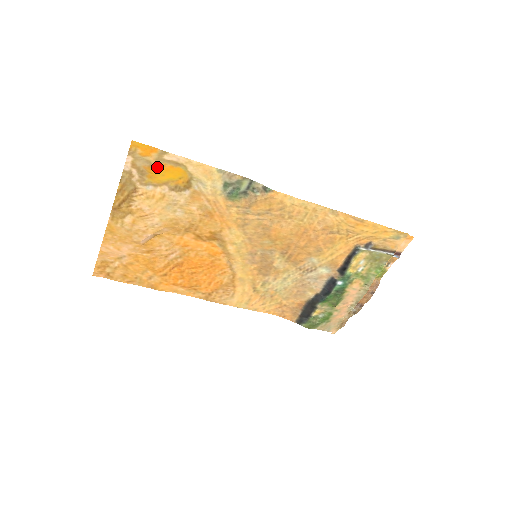
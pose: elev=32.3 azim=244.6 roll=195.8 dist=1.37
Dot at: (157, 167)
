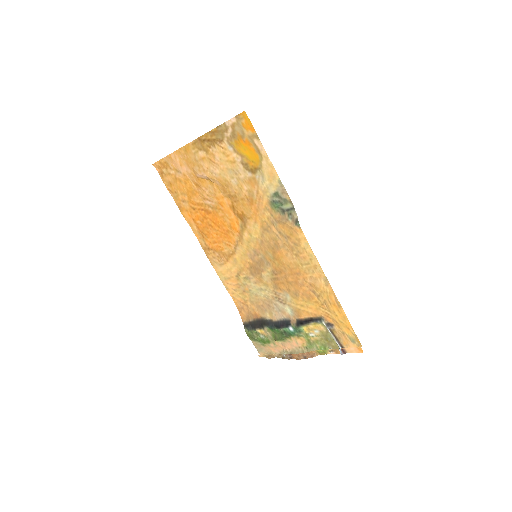
Dot at: (246, 141)
